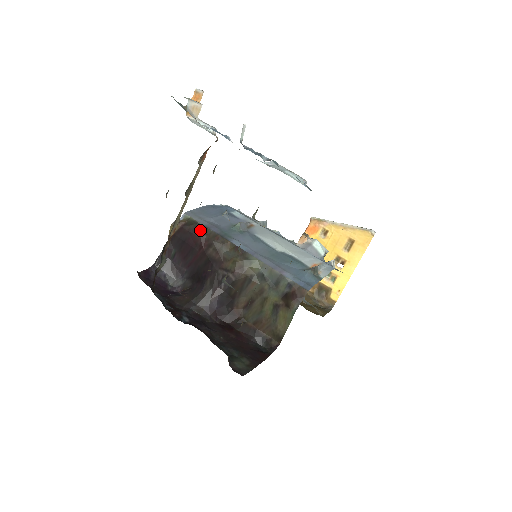
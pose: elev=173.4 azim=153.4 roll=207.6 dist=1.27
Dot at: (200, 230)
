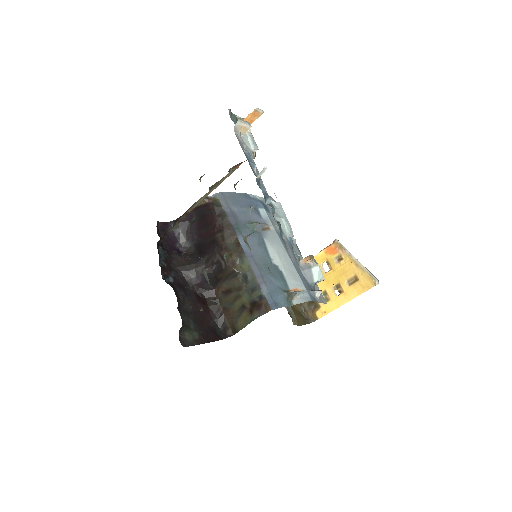
Dot at: (220, 214)
